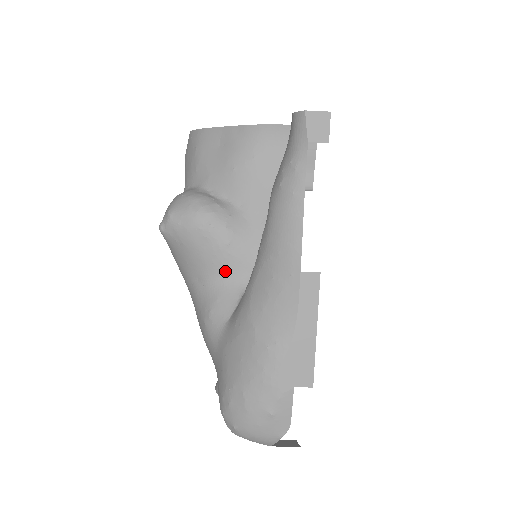
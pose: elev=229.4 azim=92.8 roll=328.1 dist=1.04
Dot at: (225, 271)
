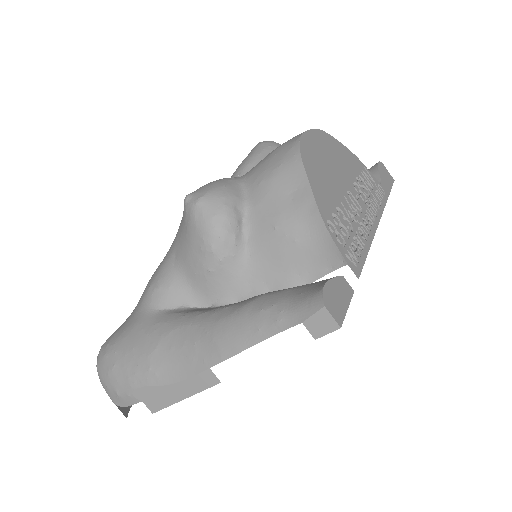
Dot at: (193, 279)
